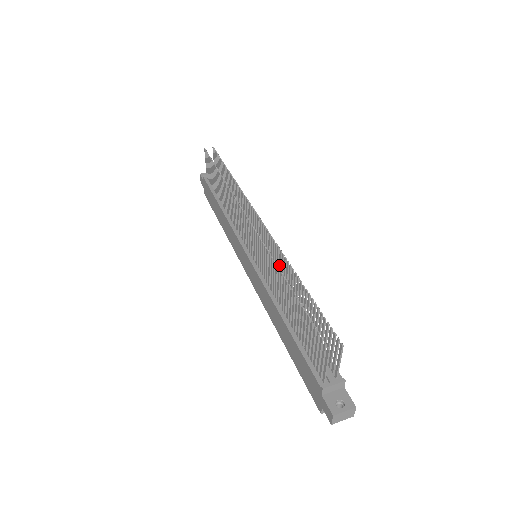
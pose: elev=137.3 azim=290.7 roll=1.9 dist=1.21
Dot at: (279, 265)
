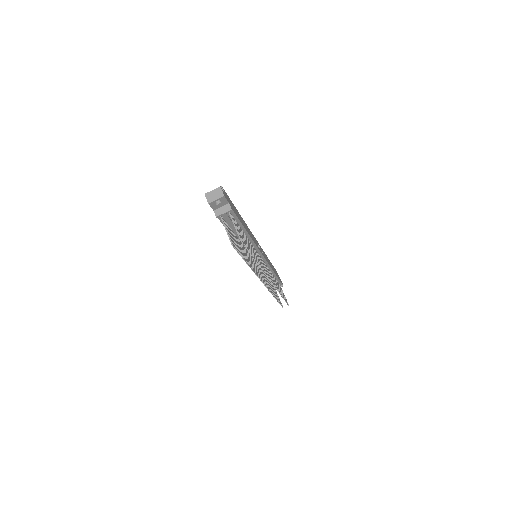
Dot at: occluded
